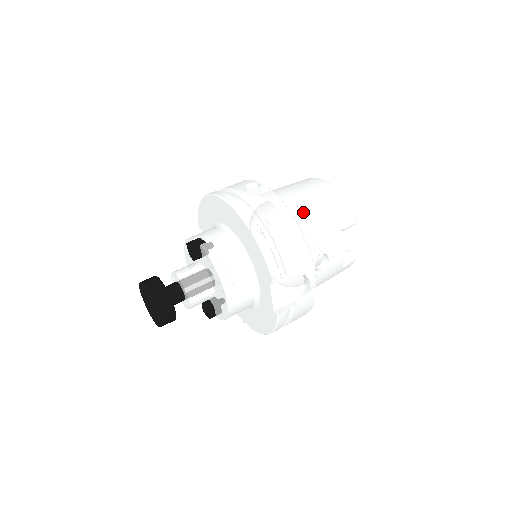
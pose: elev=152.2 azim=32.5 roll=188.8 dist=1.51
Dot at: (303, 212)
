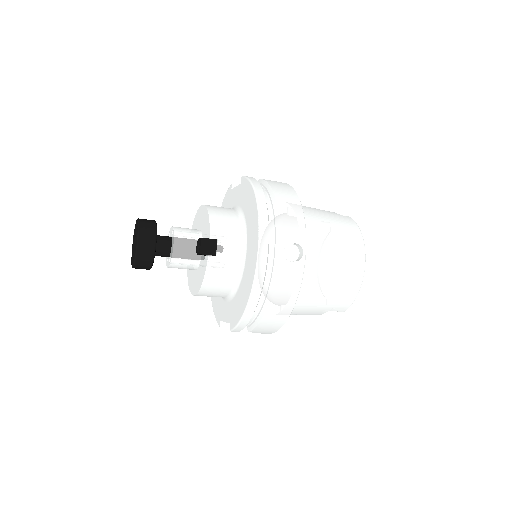
Dot at: (312, 292)
